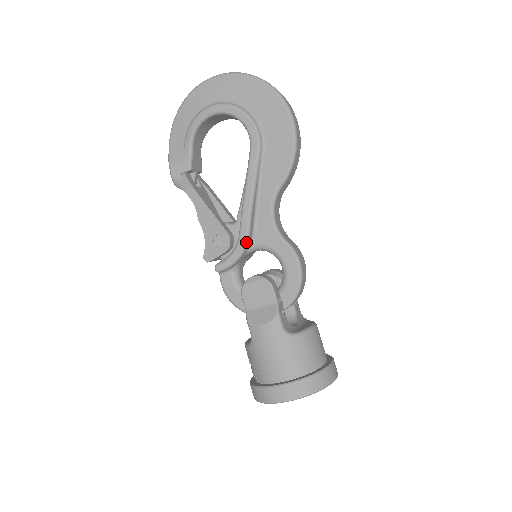
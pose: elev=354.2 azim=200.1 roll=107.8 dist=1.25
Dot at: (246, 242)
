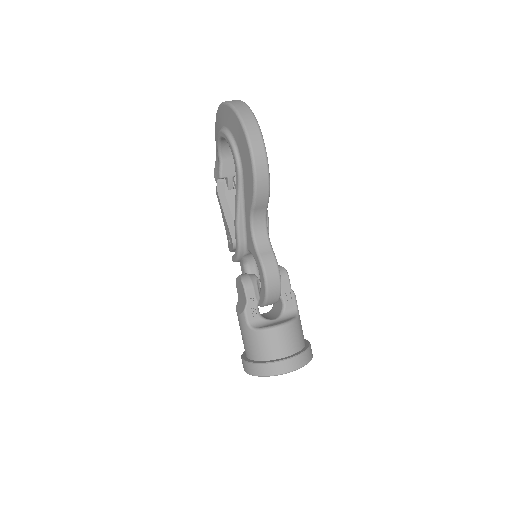
Dot at: (238, 247)
